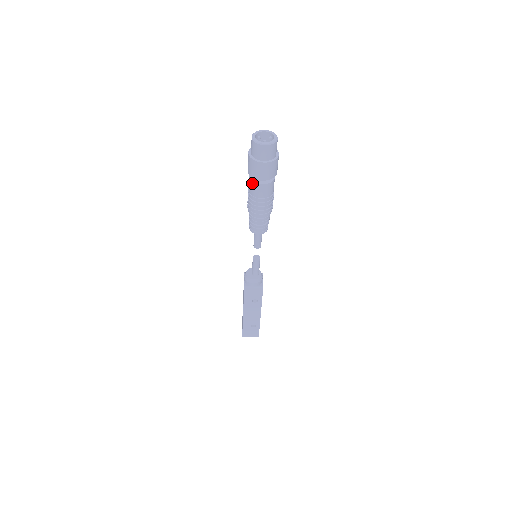
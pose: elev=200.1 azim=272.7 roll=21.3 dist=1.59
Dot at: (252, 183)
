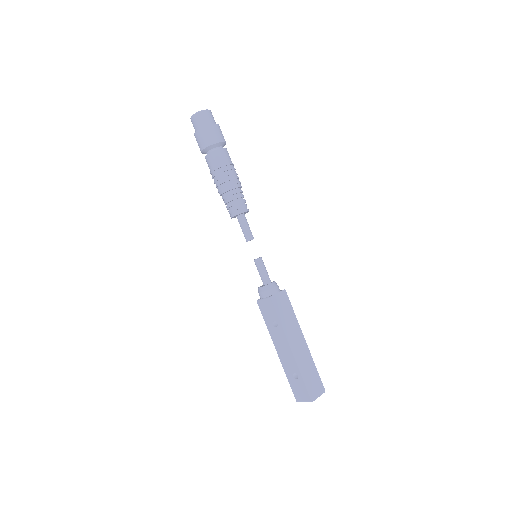
Dot at: (206, 160)
